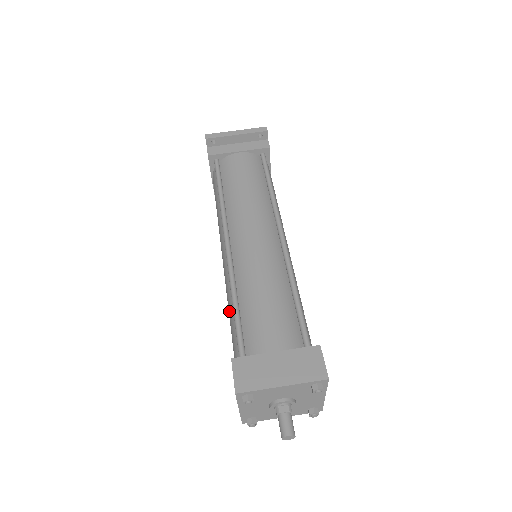
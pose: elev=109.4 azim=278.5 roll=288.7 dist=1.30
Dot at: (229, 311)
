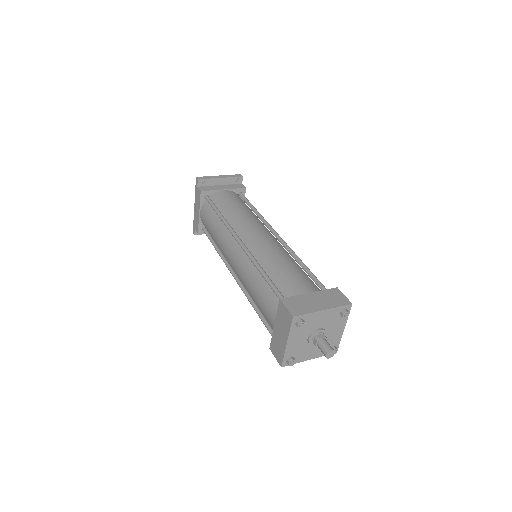
Dot at: (254, 285)
